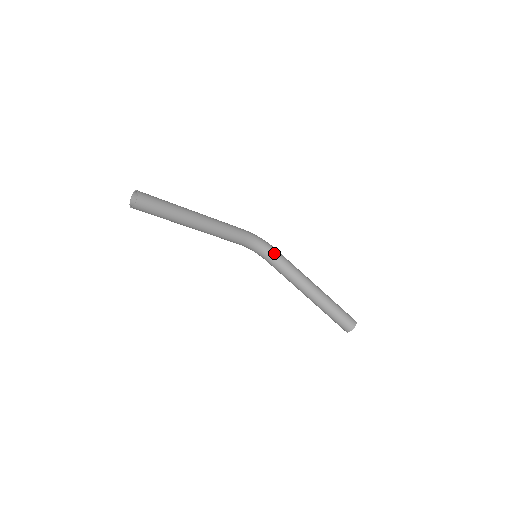
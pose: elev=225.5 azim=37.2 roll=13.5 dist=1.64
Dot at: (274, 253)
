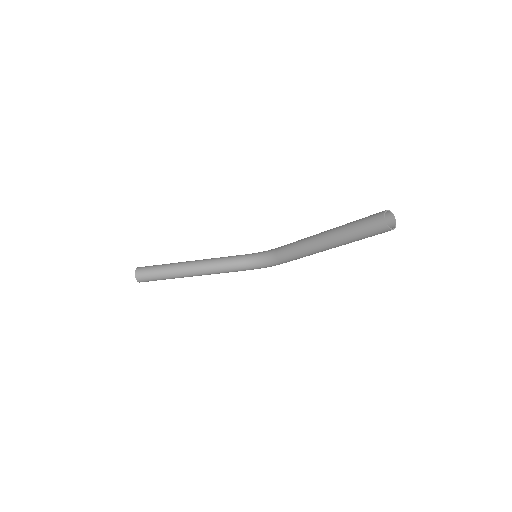
Dot at: (277, 248)
